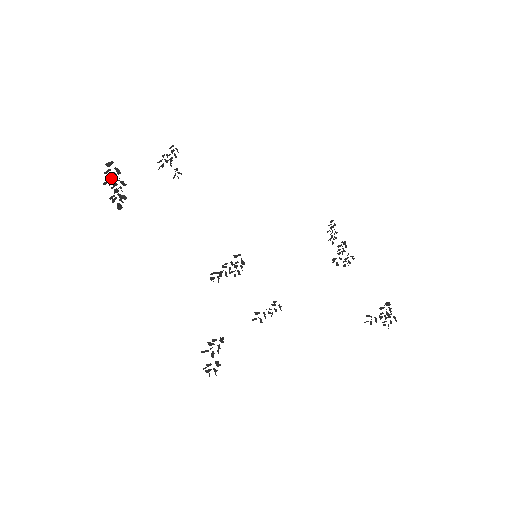
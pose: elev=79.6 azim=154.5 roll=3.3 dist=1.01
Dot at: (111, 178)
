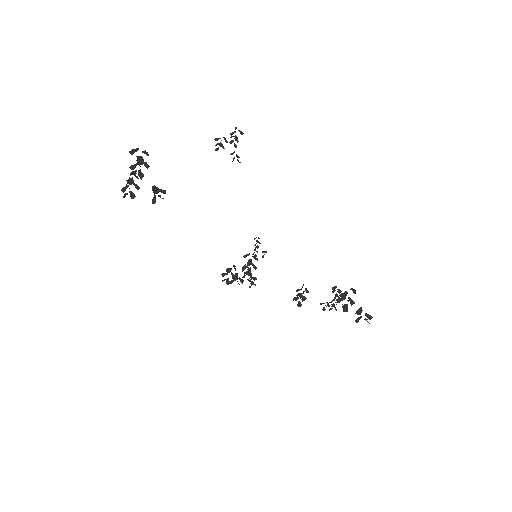
Dot at: (133, 169)
